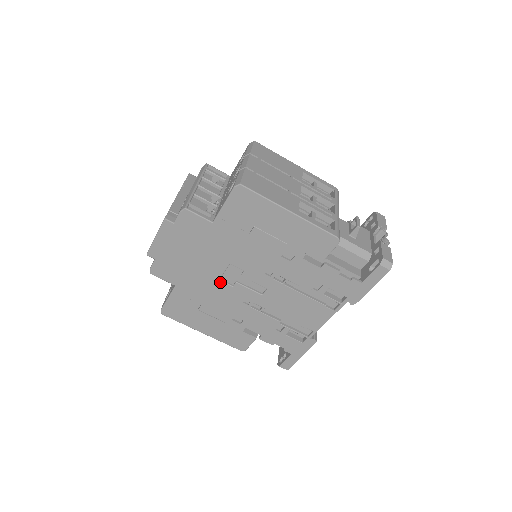
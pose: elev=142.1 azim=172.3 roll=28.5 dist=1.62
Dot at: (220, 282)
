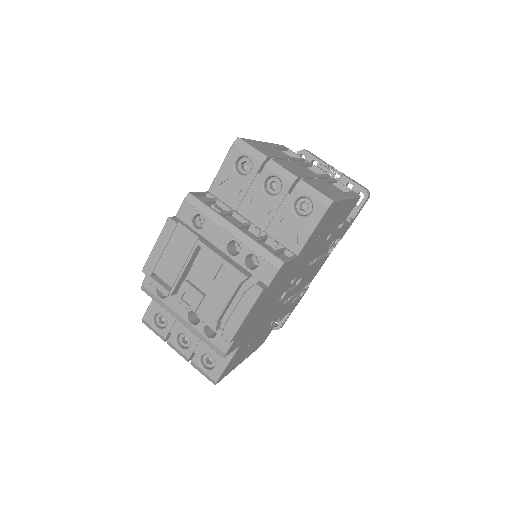
Dot at: (275, 305)
